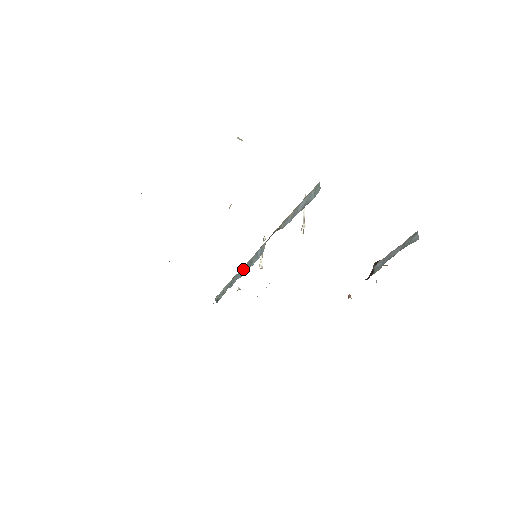
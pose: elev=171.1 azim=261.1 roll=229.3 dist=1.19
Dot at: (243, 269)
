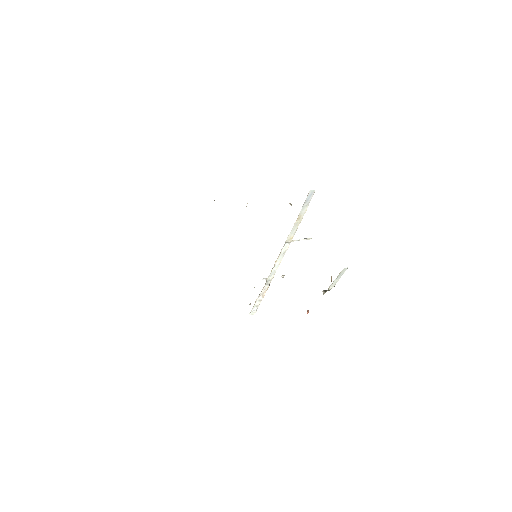
Dot at: occluded
